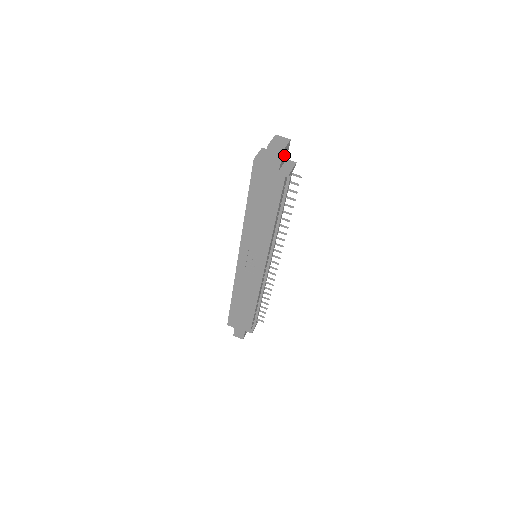
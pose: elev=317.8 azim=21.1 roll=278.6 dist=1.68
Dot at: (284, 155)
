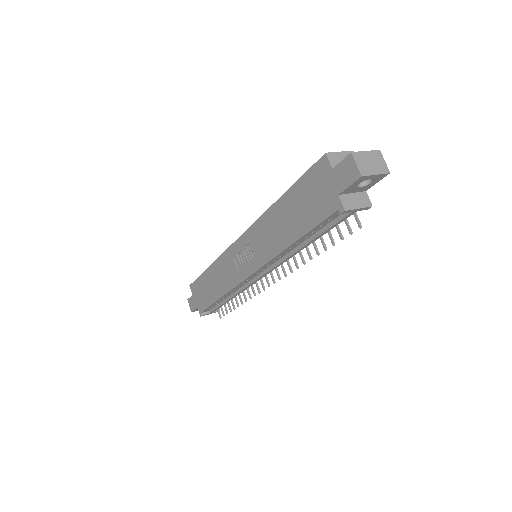
Dot at: (364, 183)
